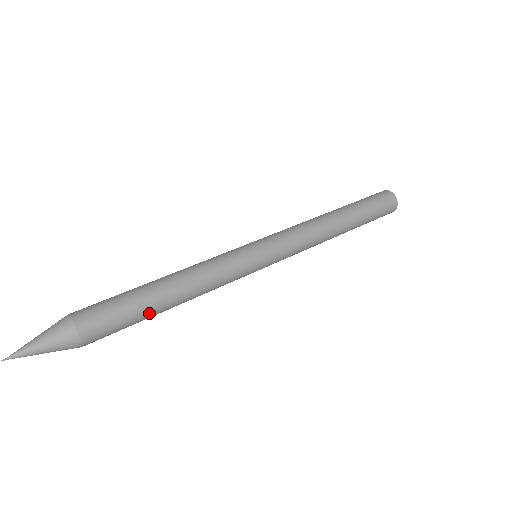
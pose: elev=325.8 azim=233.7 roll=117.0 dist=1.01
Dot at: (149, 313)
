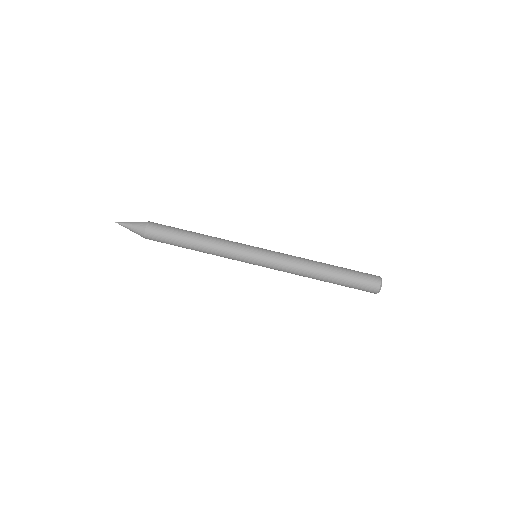
Dot at: (180, 246)
